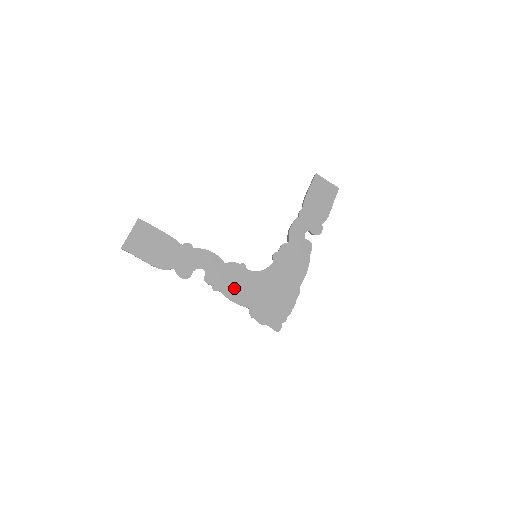
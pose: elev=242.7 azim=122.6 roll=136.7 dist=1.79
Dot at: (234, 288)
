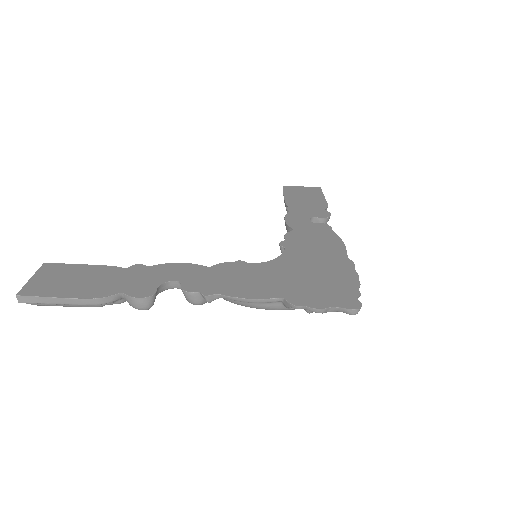
Dot at: (241, 285)
